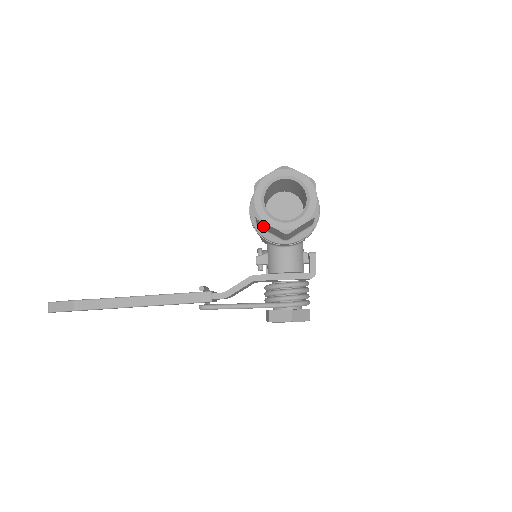
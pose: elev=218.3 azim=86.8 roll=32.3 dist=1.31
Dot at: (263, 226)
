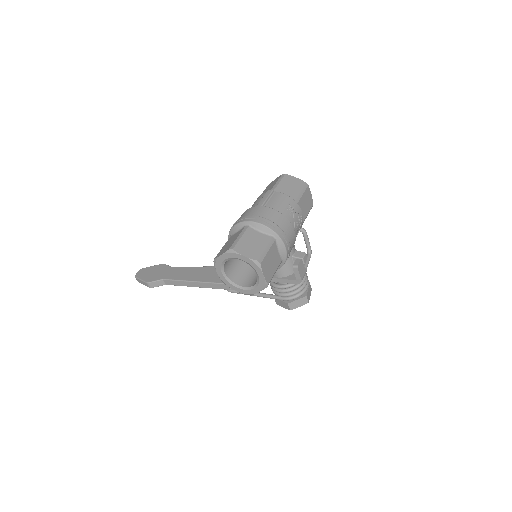
Dot at: occluded
